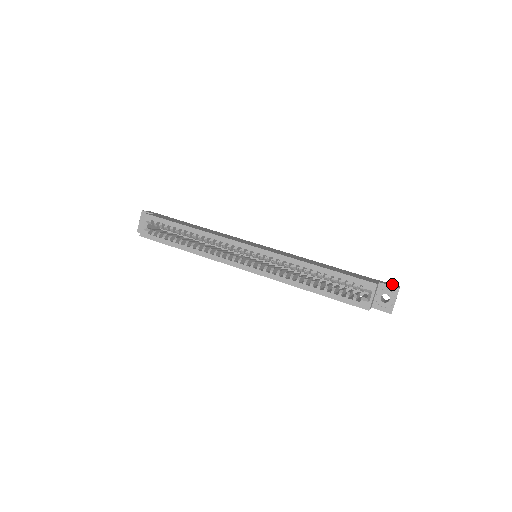
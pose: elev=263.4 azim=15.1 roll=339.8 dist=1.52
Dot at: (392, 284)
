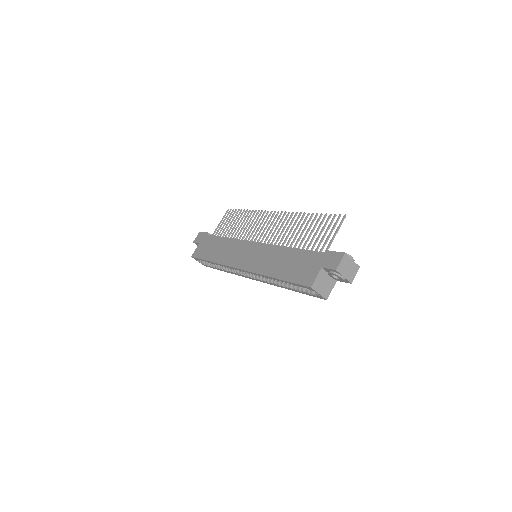
Dot at: (338, 253)
